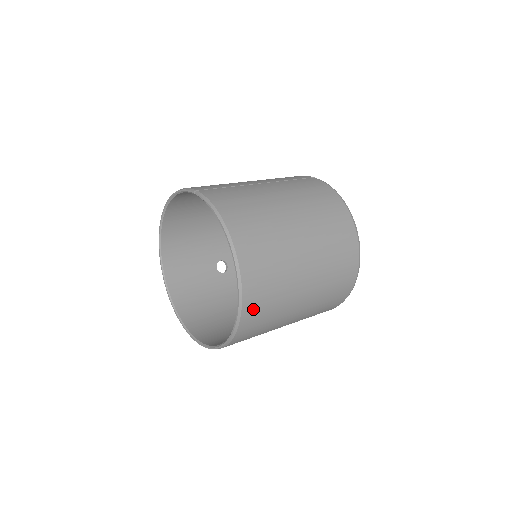
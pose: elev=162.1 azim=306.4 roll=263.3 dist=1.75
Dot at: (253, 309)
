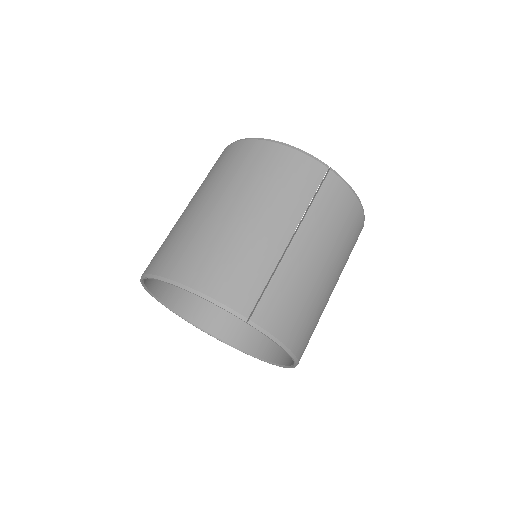
Dot at: occluded
